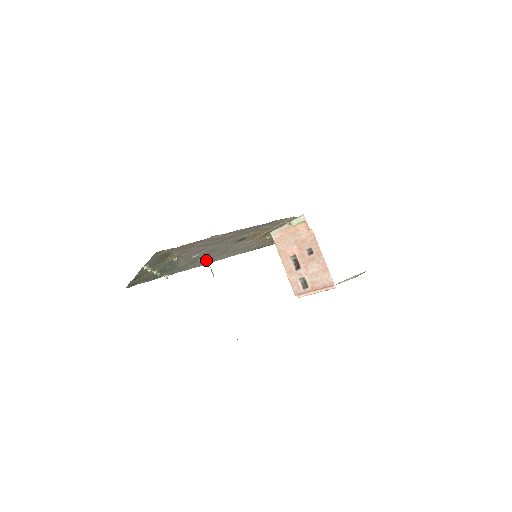
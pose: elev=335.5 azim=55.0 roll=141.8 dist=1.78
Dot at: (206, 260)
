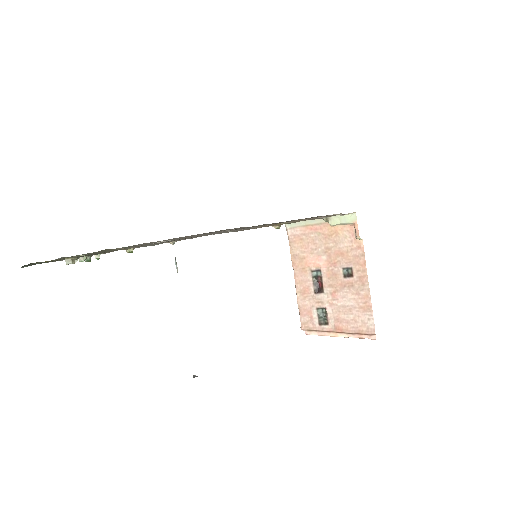
Dot at: occluded
